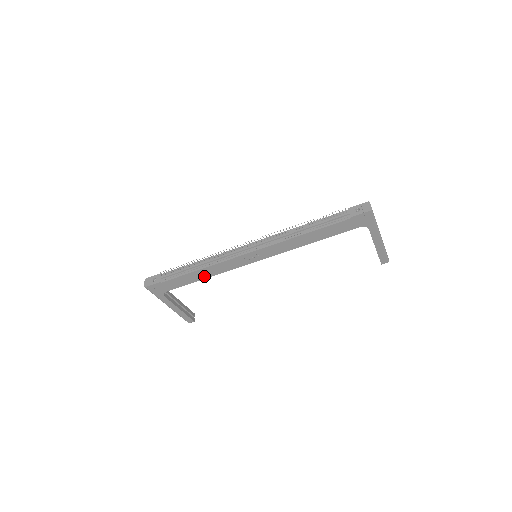
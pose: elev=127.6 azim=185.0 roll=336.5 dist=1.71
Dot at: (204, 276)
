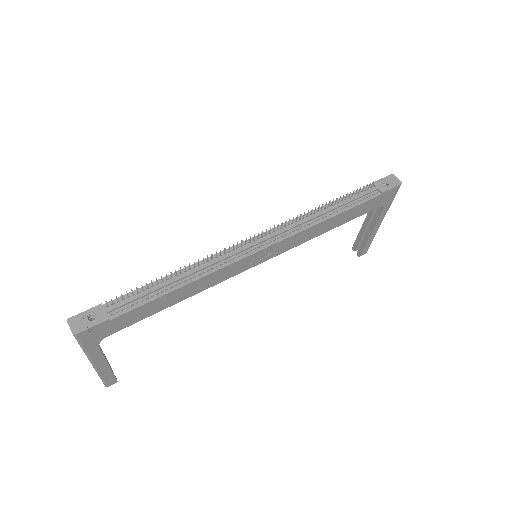
Dot at: (181, 297)
